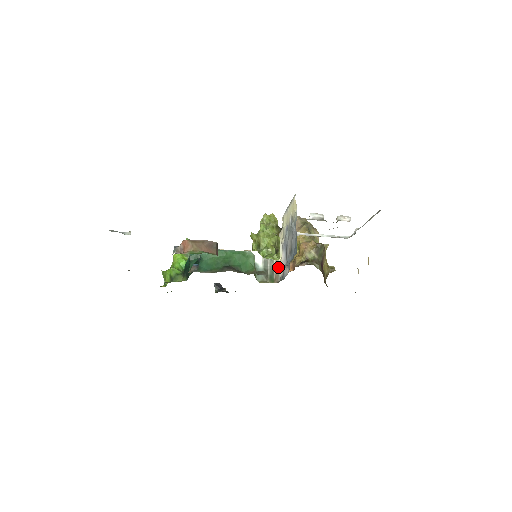
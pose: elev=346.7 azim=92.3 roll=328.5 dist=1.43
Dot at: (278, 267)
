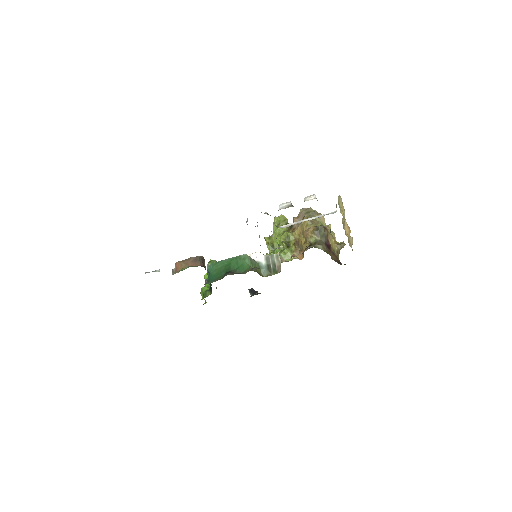
Dot at: (278, 259)
